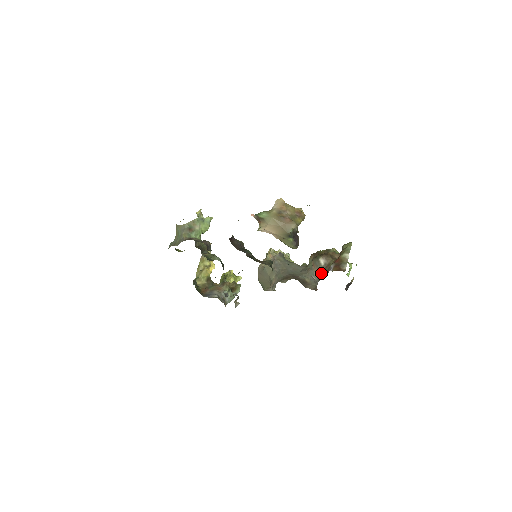
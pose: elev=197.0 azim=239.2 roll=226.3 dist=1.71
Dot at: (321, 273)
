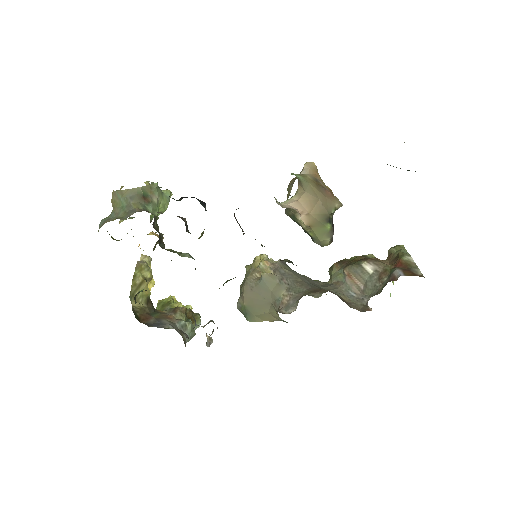
Dot at: (371, 285)
